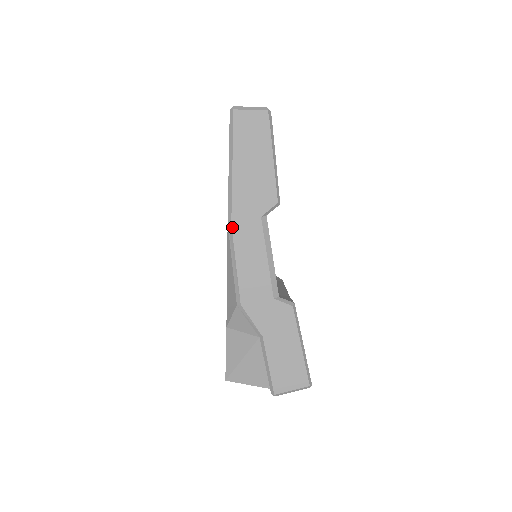
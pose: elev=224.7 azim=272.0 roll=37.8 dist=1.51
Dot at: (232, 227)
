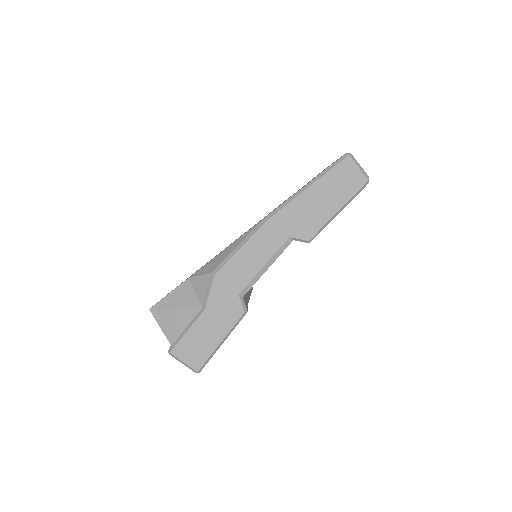
Dot at: (265, 223)
